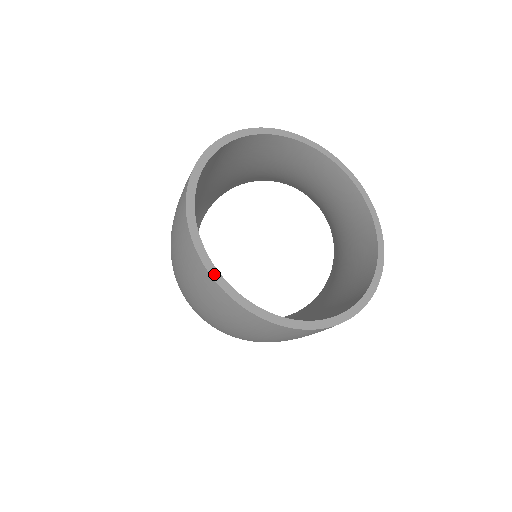
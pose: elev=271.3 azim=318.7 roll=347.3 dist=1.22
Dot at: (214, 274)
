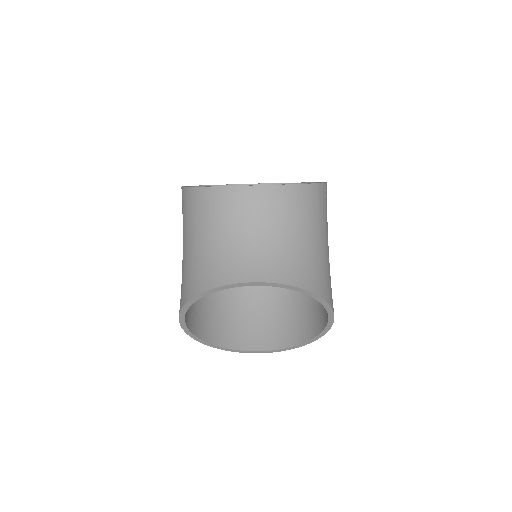
Dot at: occluded
